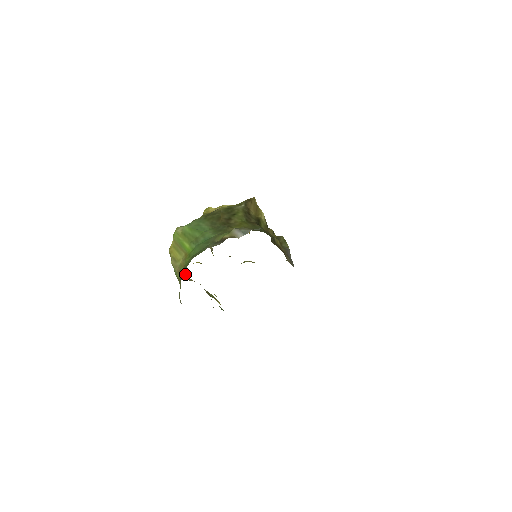
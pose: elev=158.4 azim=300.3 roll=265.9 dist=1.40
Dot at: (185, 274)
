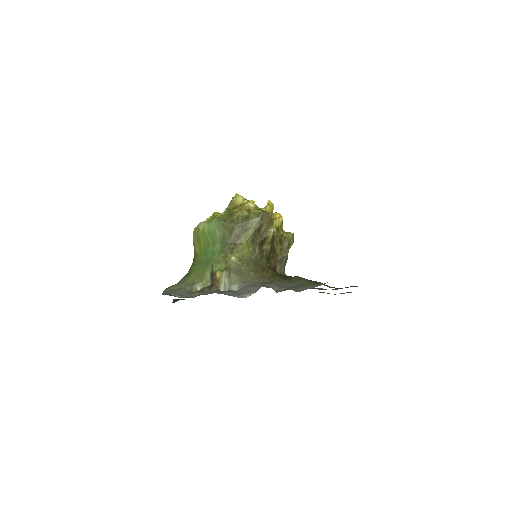
Dot at: occluded
